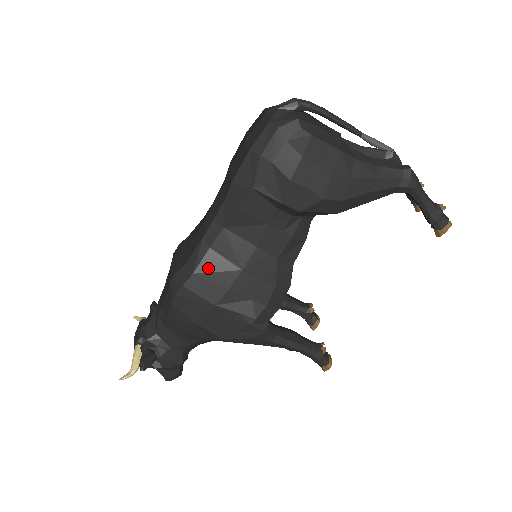
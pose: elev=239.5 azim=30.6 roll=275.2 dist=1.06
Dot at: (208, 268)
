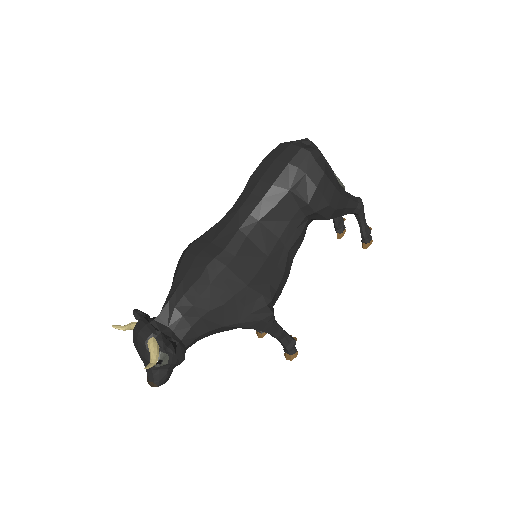
Dot at: (246, 253)
